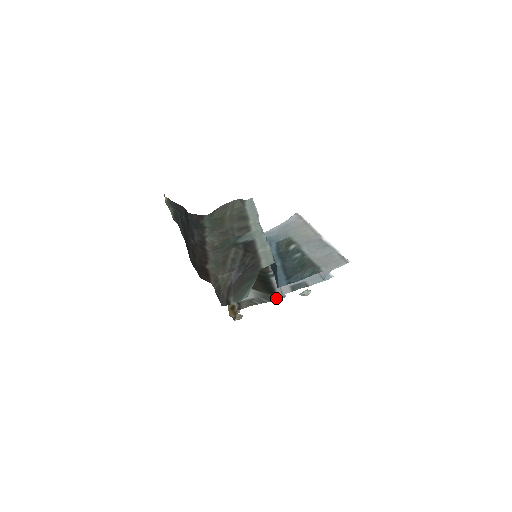
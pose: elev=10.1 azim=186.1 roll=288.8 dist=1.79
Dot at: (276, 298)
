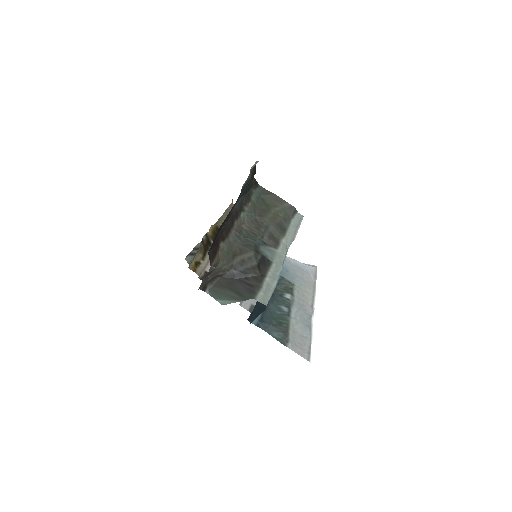
Dot at: occluded
